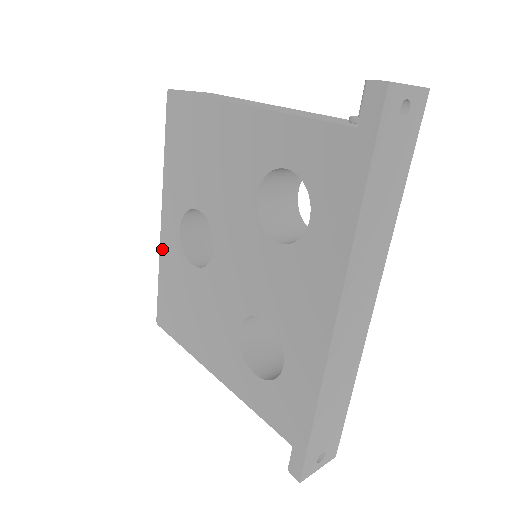
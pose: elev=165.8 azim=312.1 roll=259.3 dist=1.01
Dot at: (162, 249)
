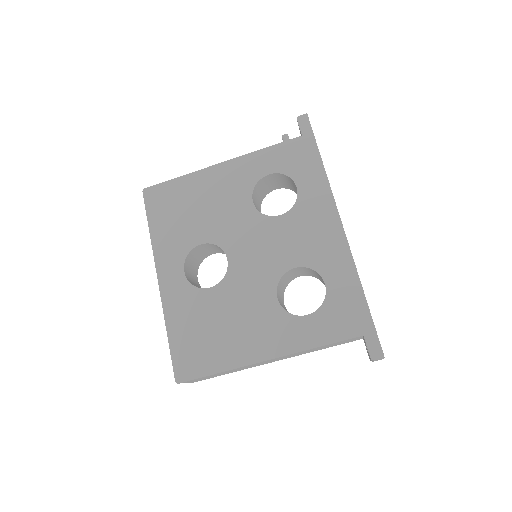
Dot at: (166, 304)
